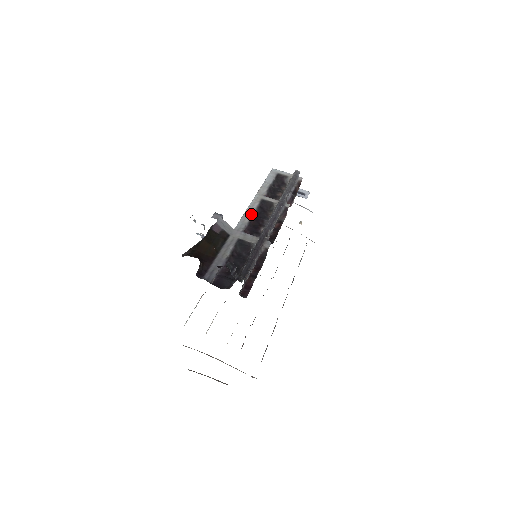
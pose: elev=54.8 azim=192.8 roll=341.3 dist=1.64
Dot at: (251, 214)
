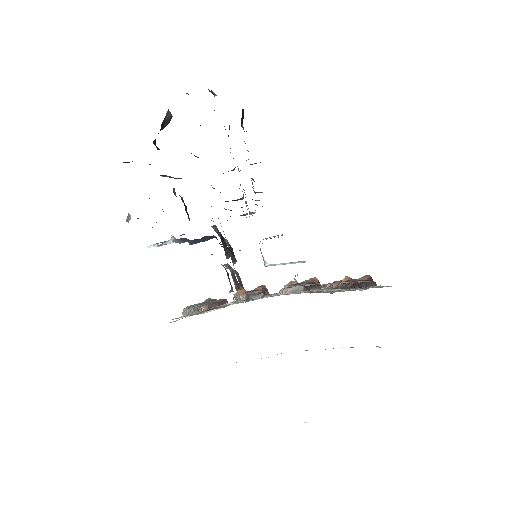
Dot at: occluded
